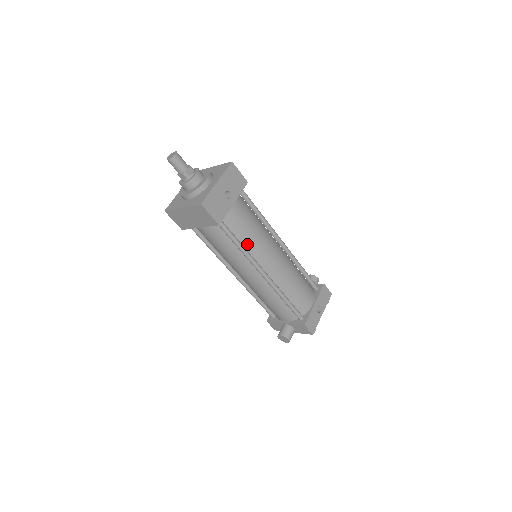
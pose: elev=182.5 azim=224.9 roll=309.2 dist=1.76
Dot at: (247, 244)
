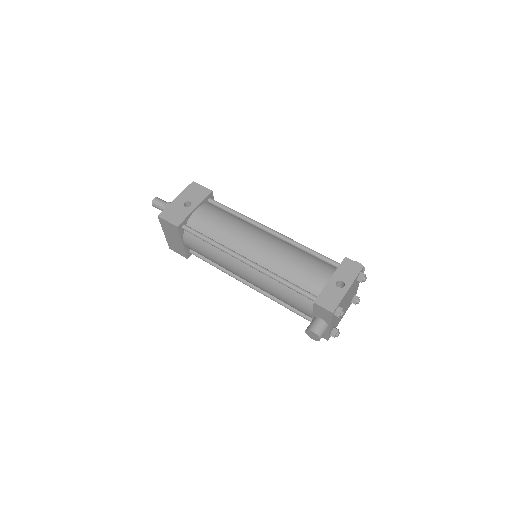
Dot at: (219, 238)
